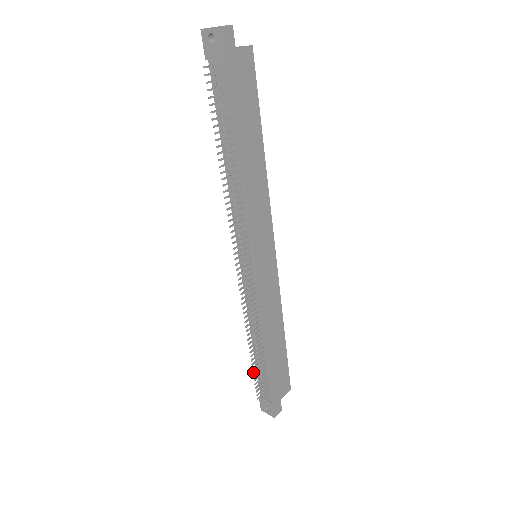
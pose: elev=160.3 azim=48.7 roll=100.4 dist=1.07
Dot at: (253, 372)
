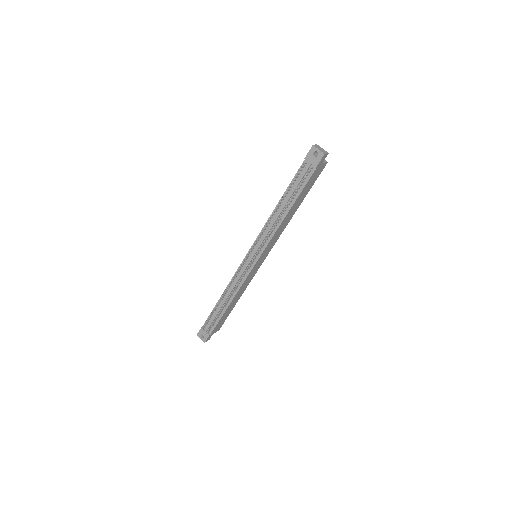
Dot at: (211, 314)
